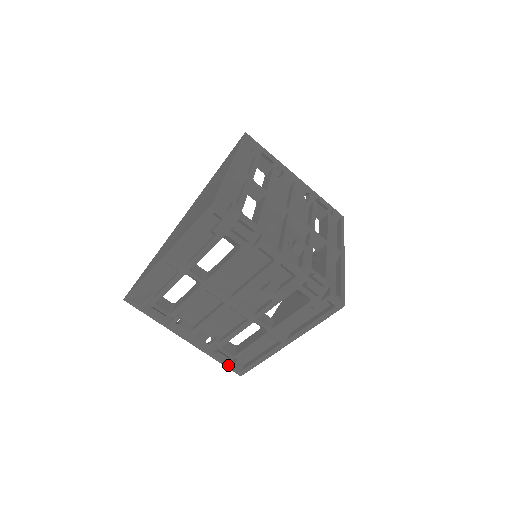
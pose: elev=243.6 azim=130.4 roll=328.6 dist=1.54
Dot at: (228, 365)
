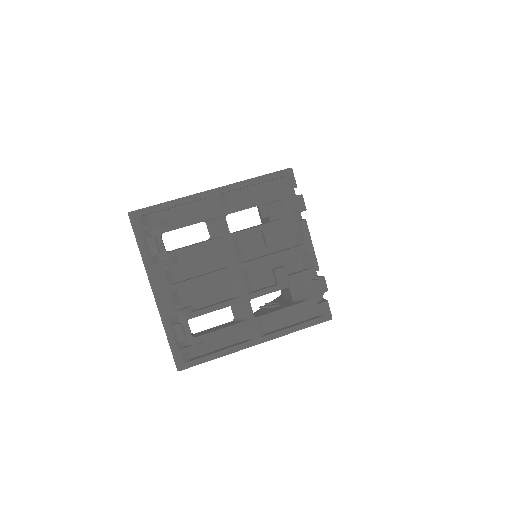
Dot at: (177, 348)
